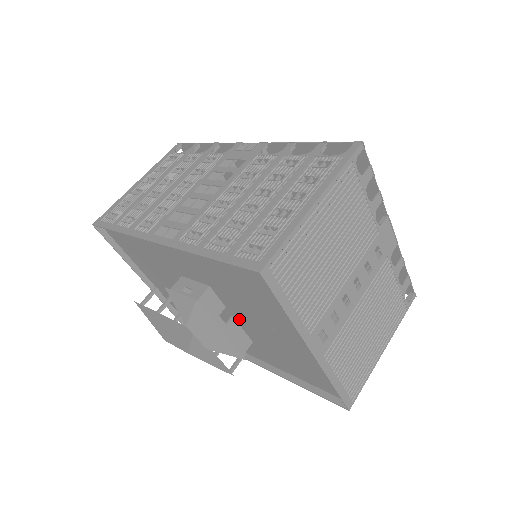
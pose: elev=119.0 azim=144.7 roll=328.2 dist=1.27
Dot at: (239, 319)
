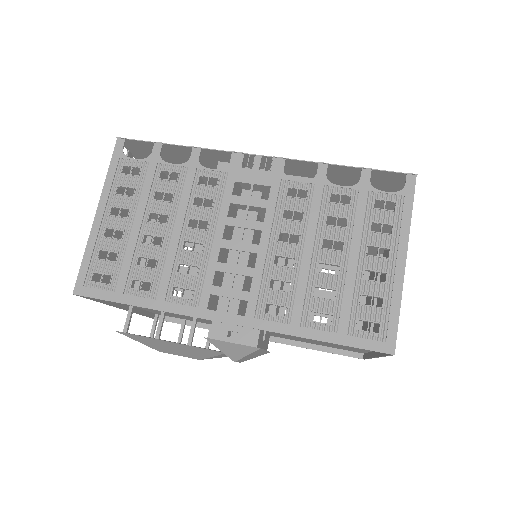
Dot at: occluded
